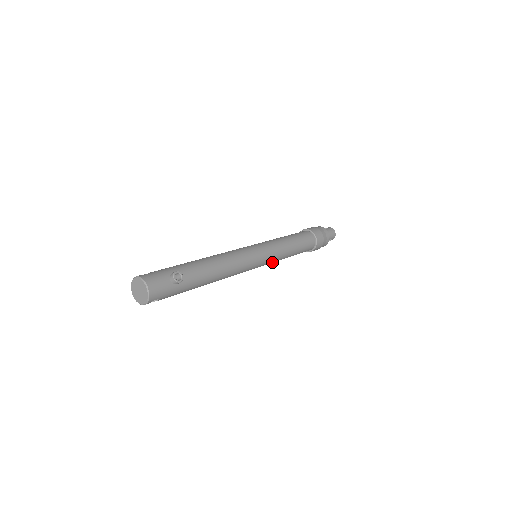
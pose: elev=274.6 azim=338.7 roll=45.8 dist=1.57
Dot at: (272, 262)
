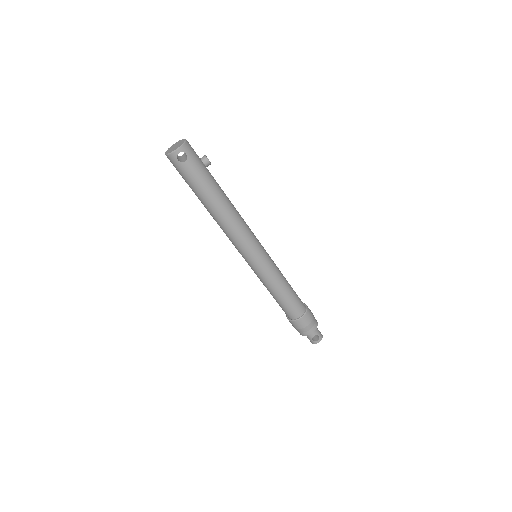
Dot at: (268, 272)
